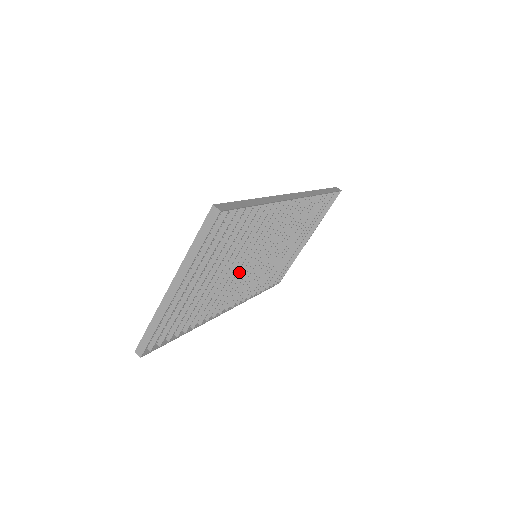
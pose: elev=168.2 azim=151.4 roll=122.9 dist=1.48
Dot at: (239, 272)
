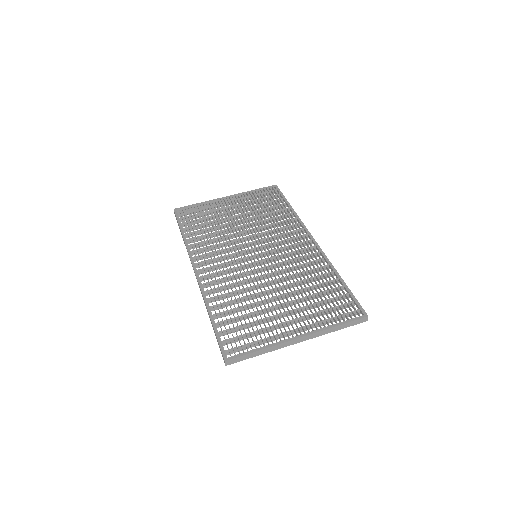
Dot at: (252, 273)
